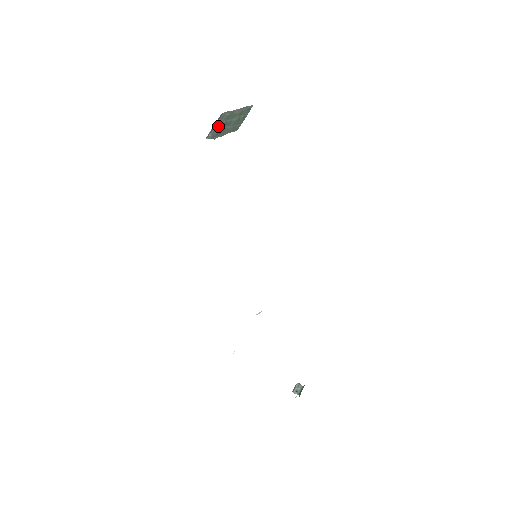
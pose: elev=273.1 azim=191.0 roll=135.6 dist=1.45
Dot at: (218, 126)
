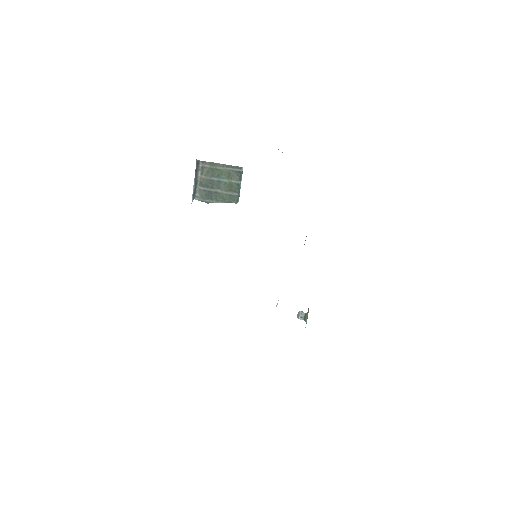
Dot at: (203, 184)
